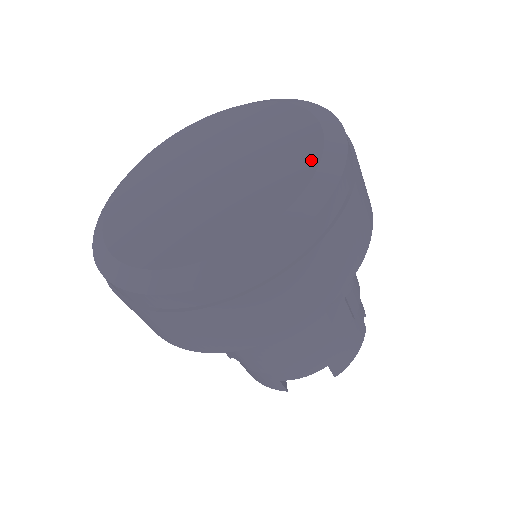
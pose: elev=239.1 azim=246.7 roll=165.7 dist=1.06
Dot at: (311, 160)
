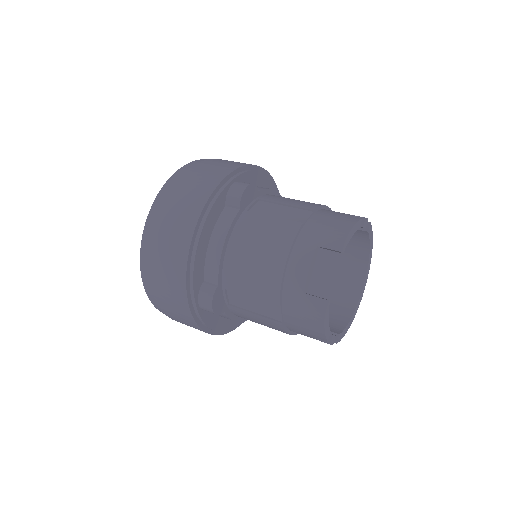
Dot at: occluded
